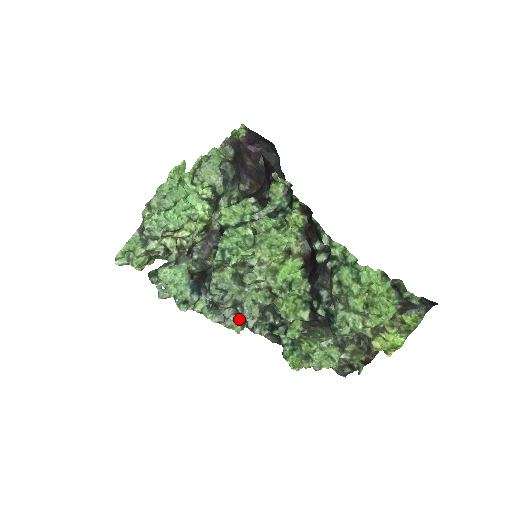
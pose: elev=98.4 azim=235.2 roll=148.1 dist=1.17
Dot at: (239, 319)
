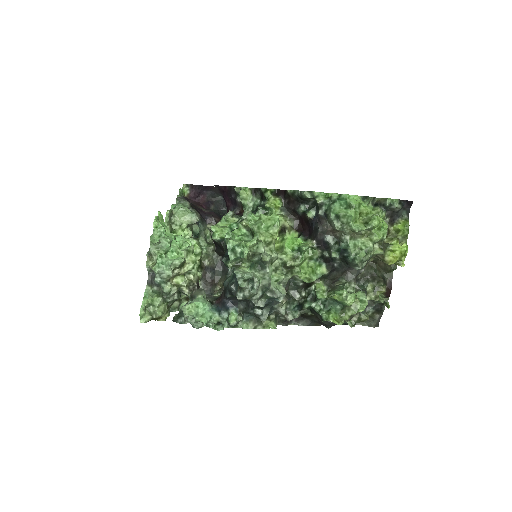
Dot at: (270, 315)
